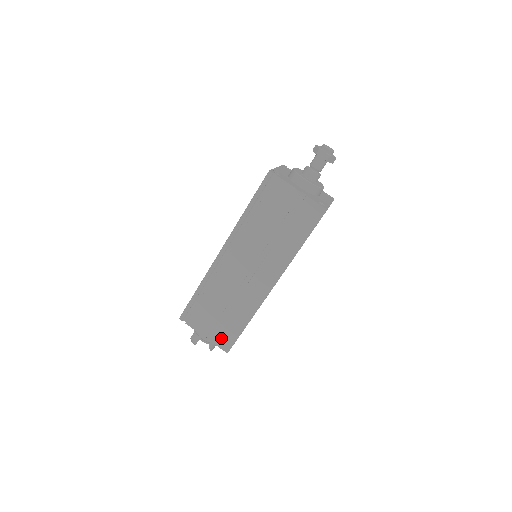
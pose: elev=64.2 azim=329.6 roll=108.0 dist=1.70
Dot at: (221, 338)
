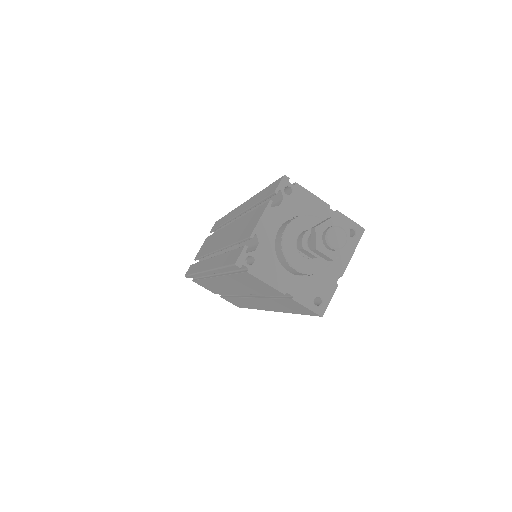
Dot at: (229, 301)
